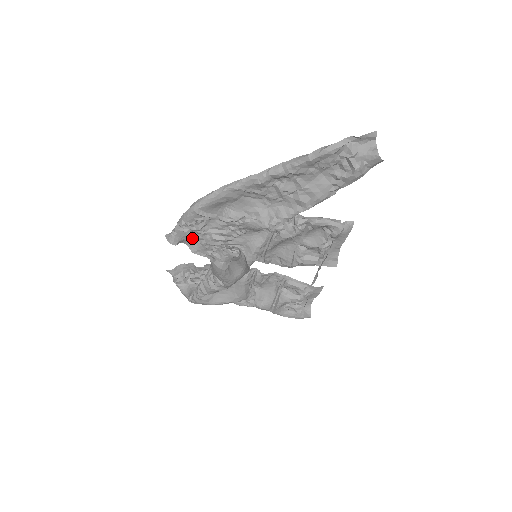
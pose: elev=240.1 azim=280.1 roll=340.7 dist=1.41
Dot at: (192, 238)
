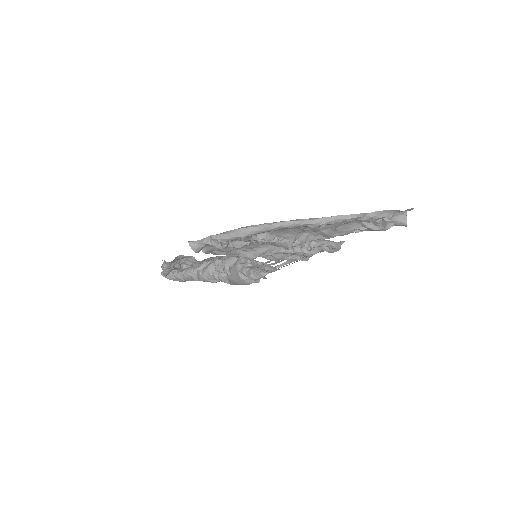
Dot at: (212, 245)
